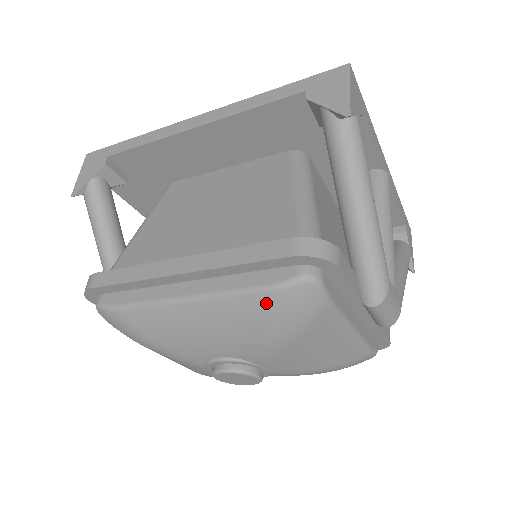
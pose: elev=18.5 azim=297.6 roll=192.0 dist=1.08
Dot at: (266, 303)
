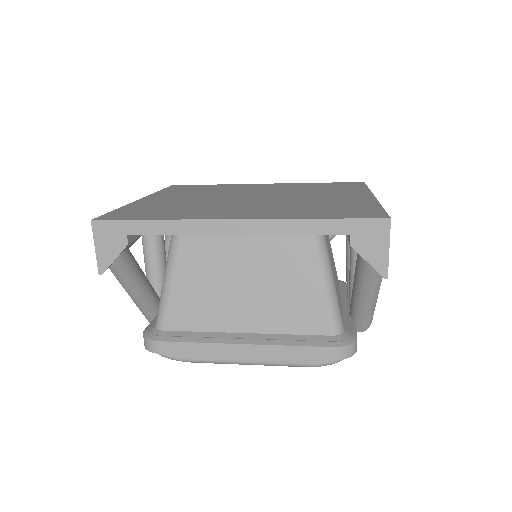
Dot at: occluded
